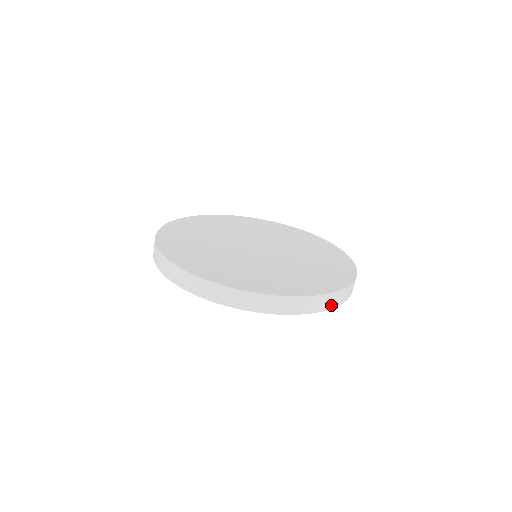
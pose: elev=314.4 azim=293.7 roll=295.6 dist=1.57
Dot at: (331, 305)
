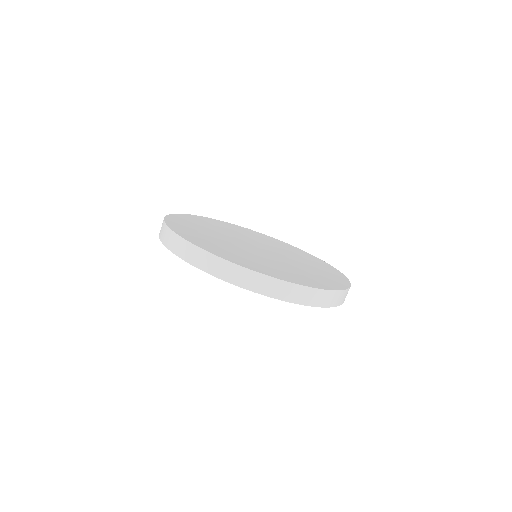
Dot at: (256, 288)
